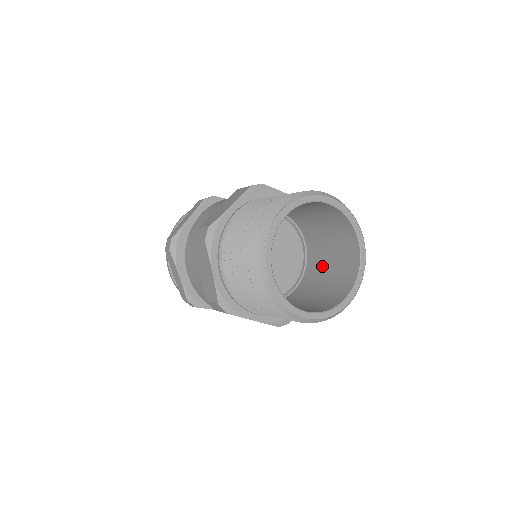
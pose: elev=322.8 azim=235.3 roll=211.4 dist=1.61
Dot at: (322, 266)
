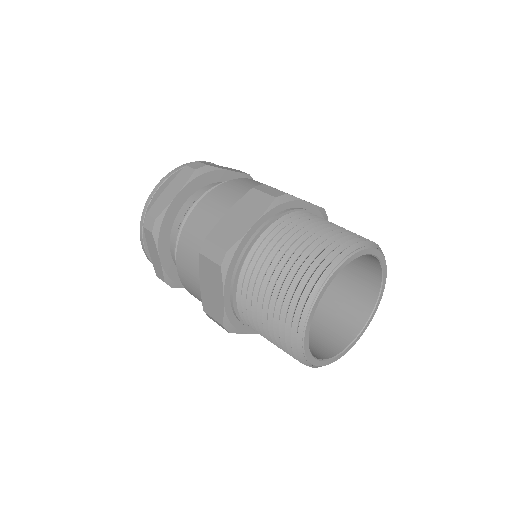
Dot at: occluded
